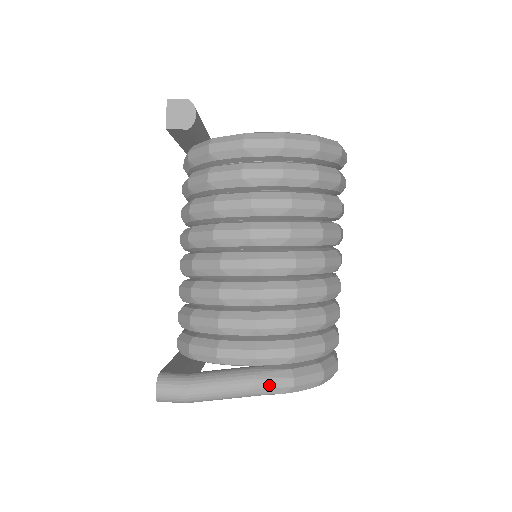
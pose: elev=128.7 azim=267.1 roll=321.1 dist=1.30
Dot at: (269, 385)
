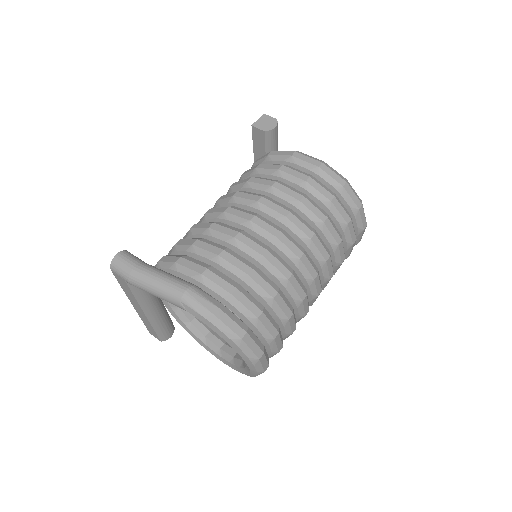
Dot at: (197, 299)
